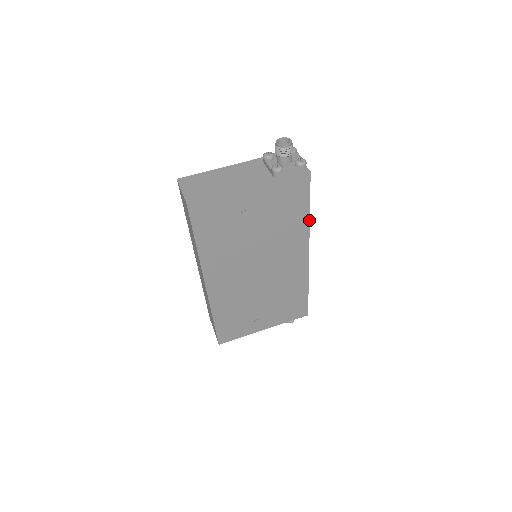
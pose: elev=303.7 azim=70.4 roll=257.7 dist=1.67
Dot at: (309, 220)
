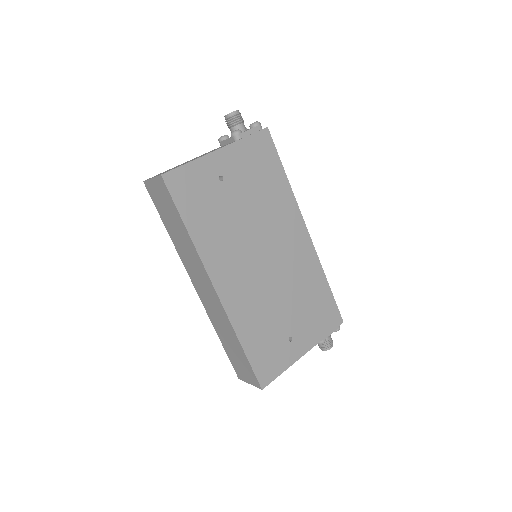
Dot at: (290, 185)
